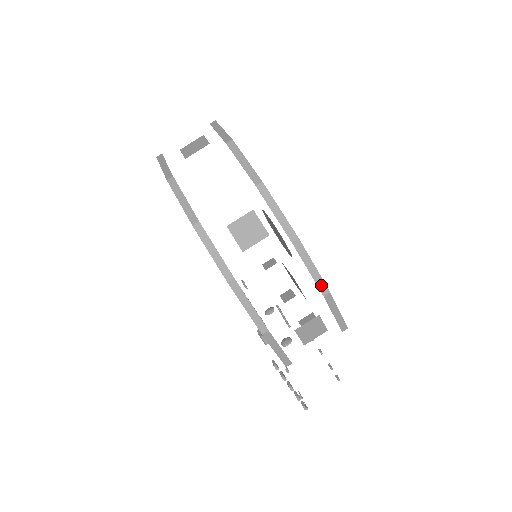
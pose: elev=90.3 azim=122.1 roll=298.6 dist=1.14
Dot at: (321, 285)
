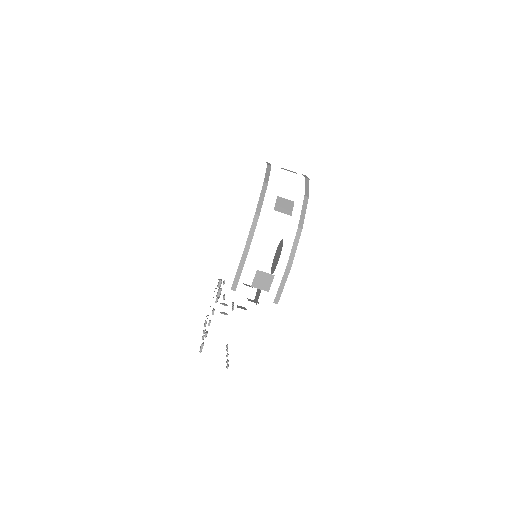
Dot at: (291, 260)
